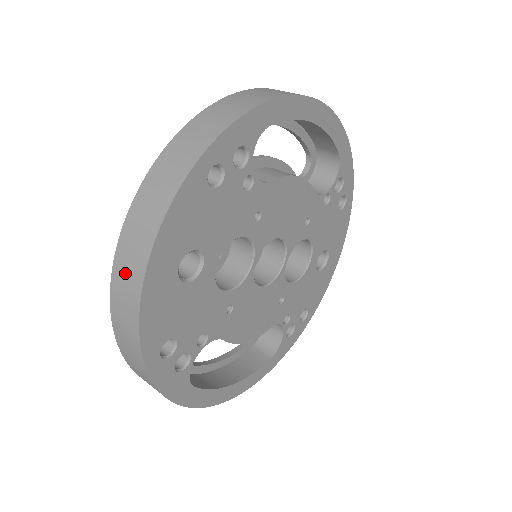
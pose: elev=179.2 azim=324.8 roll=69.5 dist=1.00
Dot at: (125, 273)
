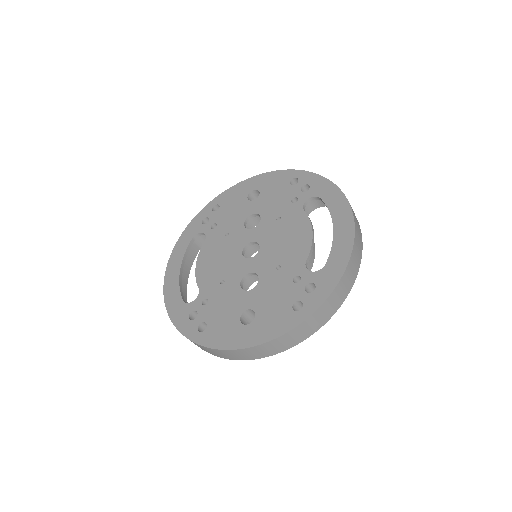
Dot at: (244, 354)
